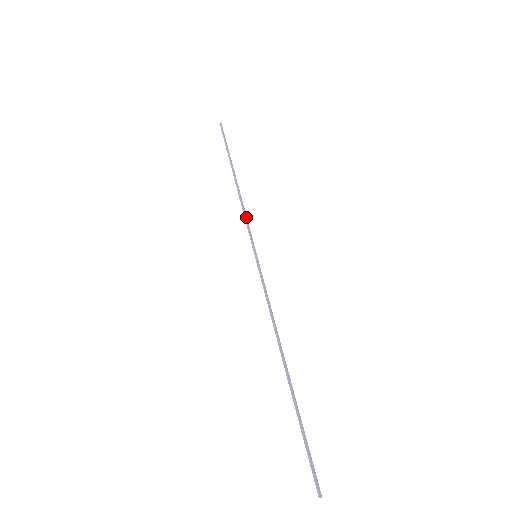
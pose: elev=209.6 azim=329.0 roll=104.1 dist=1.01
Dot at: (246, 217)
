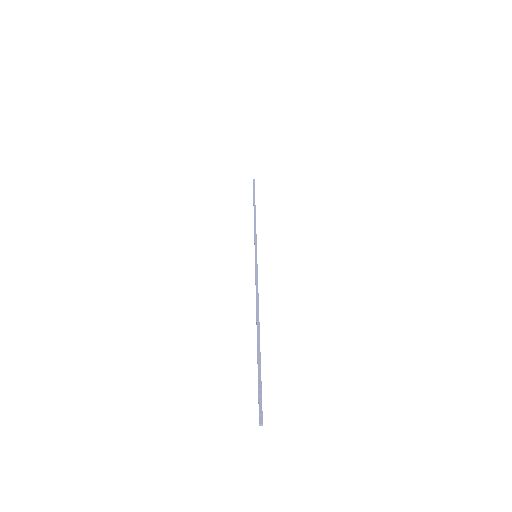
Dot at: (255, 232)
